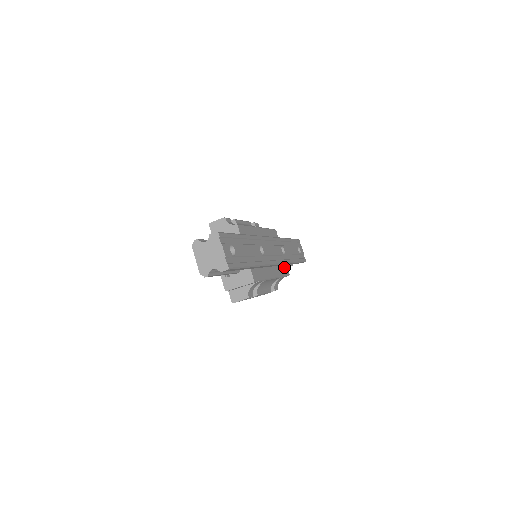
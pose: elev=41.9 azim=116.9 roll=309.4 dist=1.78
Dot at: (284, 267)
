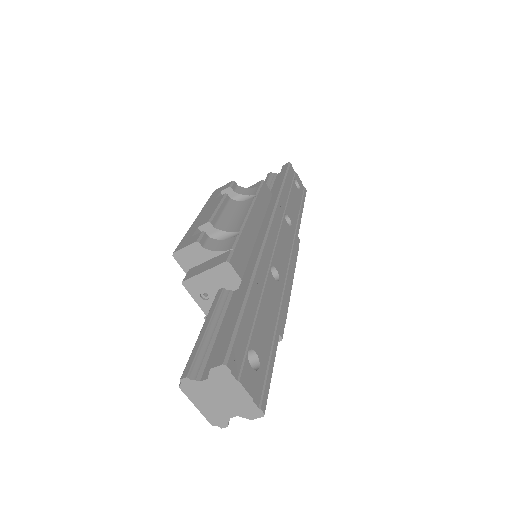
Dot at: occluded
